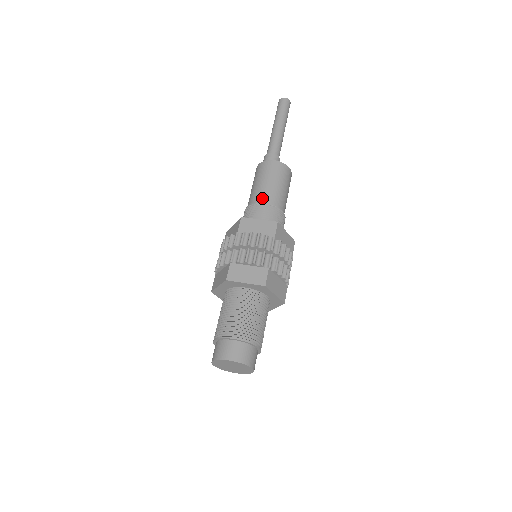
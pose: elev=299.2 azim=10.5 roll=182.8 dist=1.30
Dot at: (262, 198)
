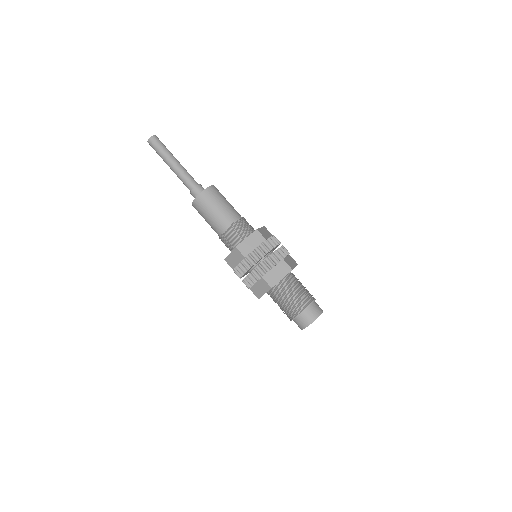
Dot at: (226, 222)
